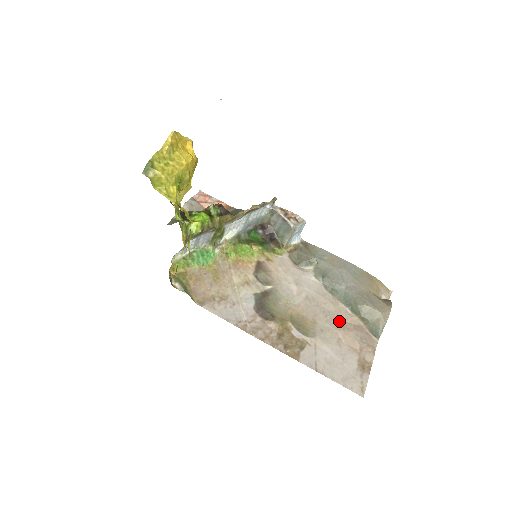
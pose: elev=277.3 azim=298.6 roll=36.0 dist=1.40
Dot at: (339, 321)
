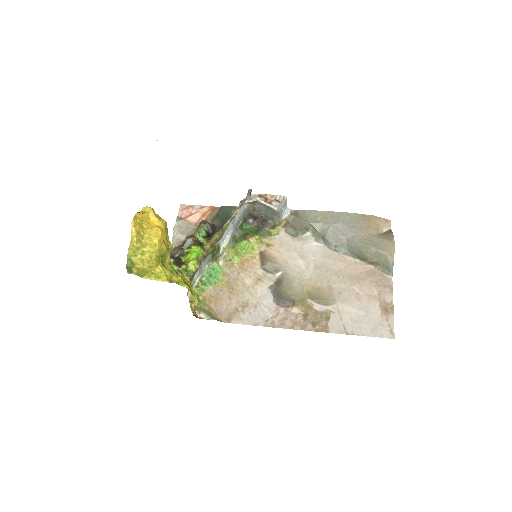
Dot at: (351, 275)
